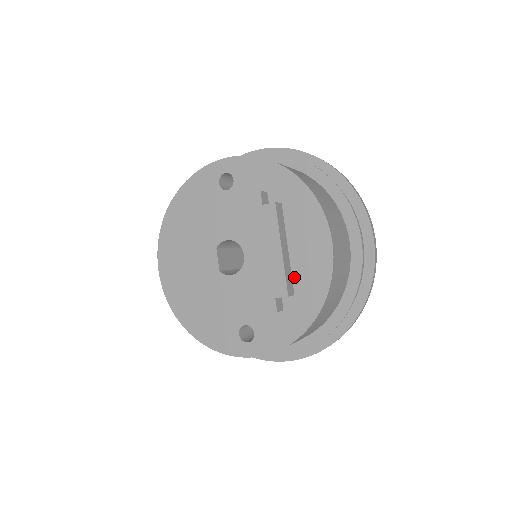
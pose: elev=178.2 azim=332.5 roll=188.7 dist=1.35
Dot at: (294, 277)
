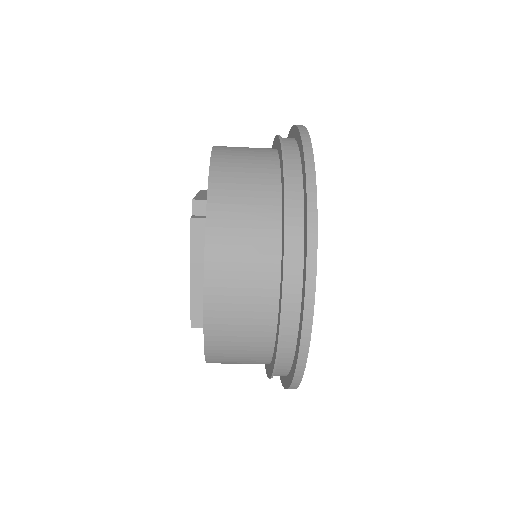
Dot at: occluded
